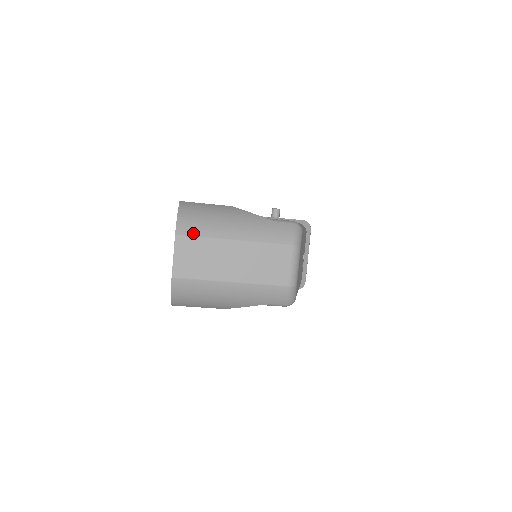
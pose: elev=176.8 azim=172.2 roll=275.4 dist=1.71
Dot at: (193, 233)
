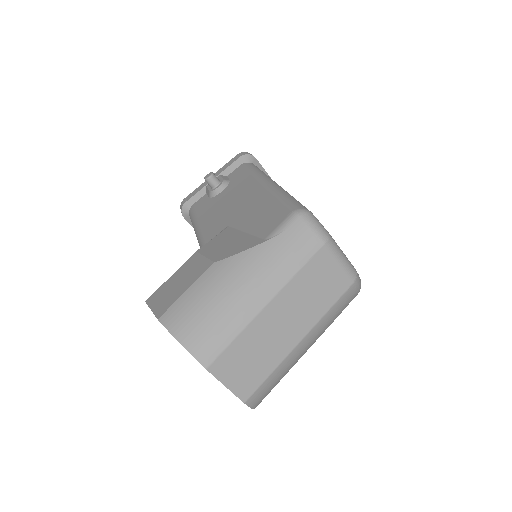
Dot at: (220, 346)
